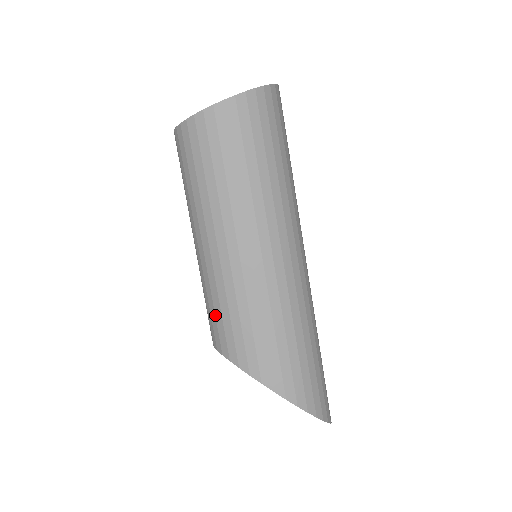
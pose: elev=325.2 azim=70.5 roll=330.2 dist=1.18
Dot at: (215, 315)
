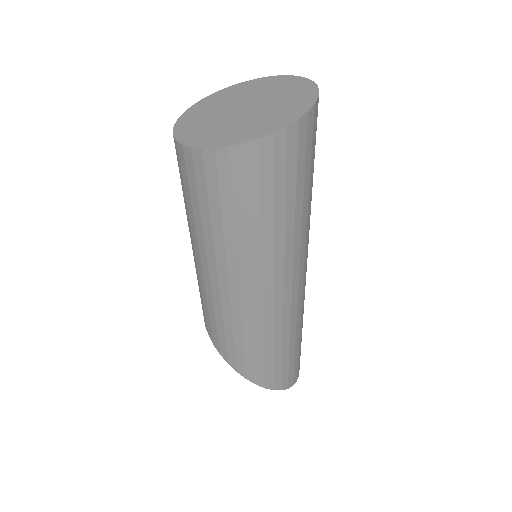
Dot at: (201, 301)
